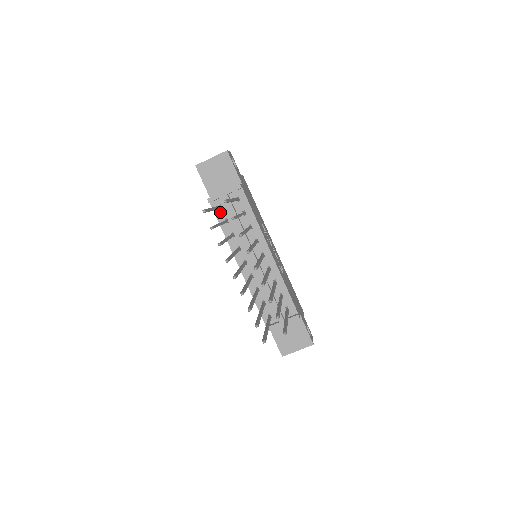
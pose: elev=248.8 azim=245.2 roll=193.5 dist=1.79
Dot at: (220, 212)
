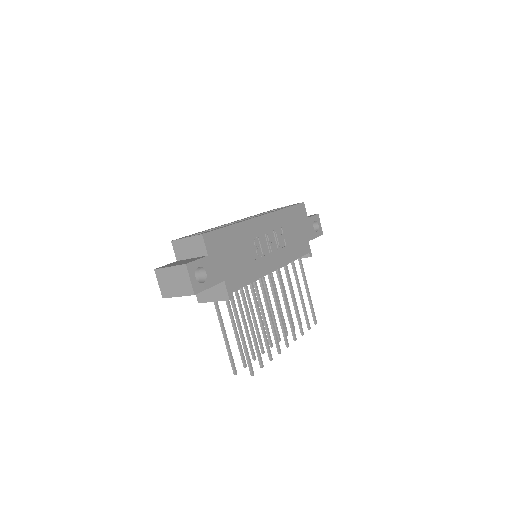
Dot at: occluded
